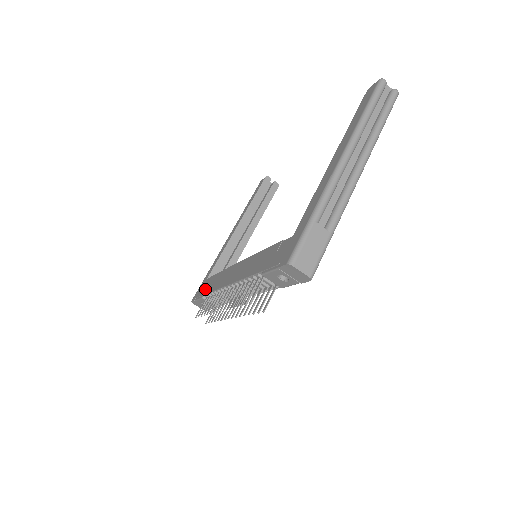
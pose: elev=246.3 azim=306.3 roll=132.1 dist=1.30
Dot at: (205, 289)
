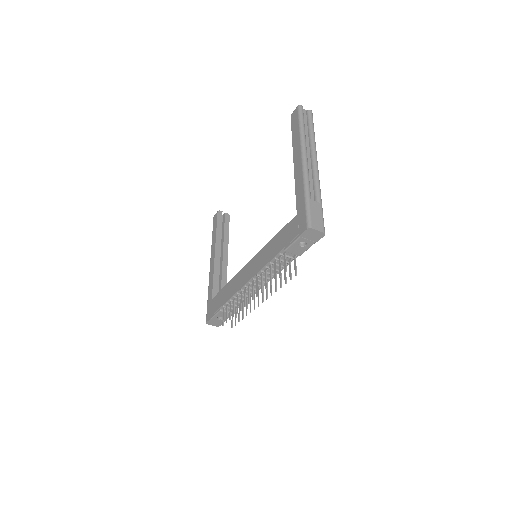
Dot at: (218, 304)
